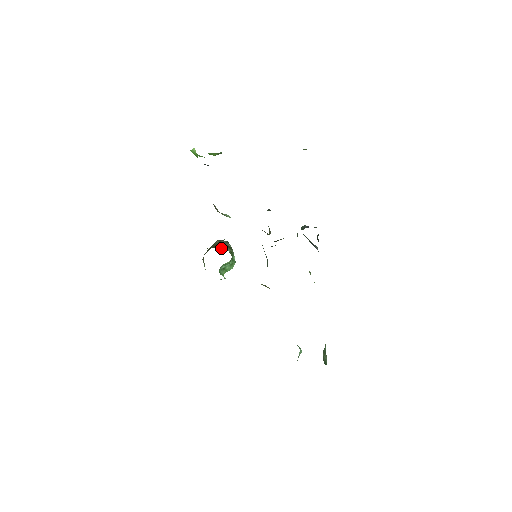
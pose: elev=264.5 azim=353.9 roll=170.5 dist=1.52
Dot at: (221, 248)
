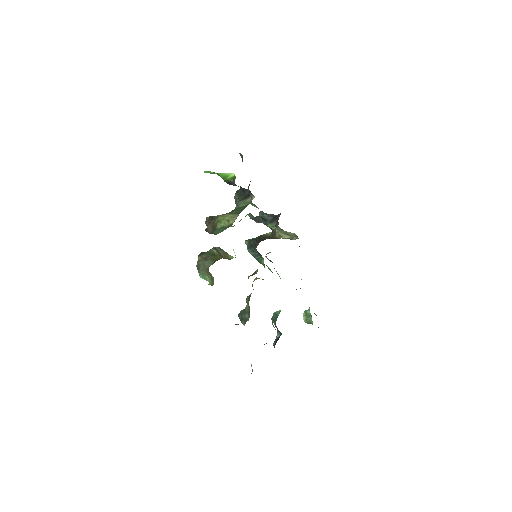
Dot at: (228, 257)
